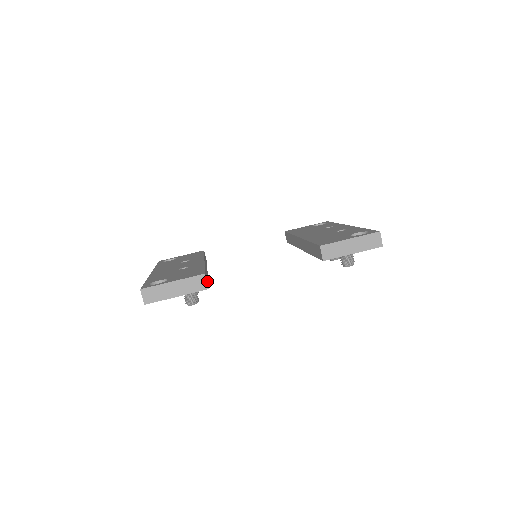
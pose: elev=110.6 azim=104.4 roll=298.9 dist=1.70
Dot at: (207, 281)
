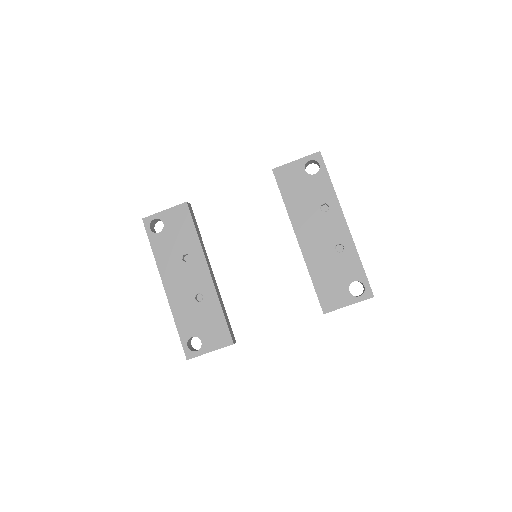
Dot at: (231, 331)
